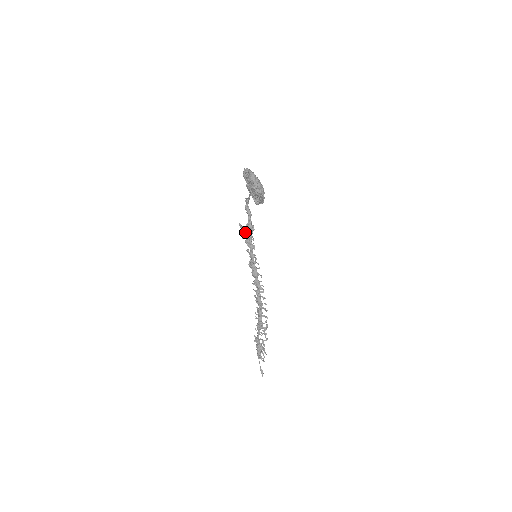
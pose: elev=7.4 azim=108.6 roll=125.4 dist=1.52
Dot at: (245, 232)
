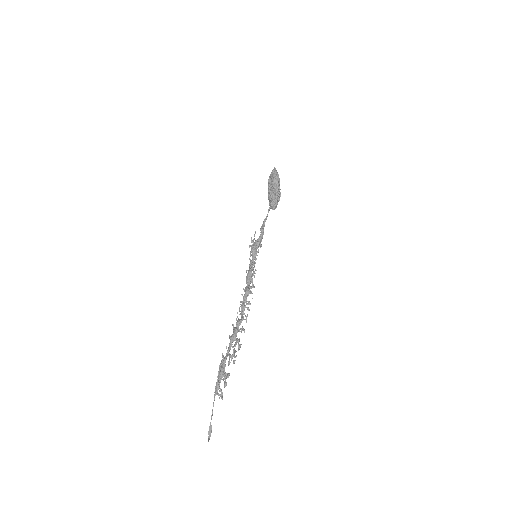
Dot at: occluded
